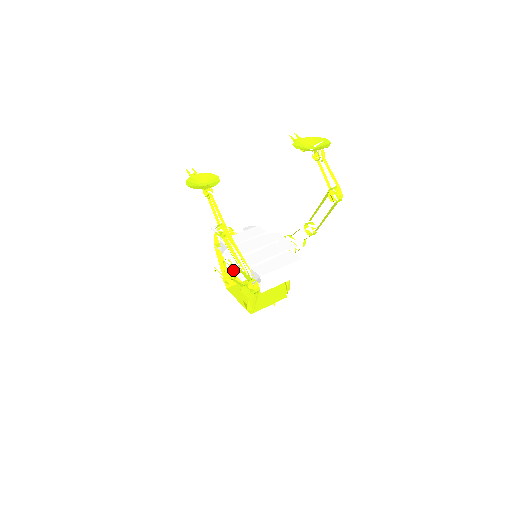
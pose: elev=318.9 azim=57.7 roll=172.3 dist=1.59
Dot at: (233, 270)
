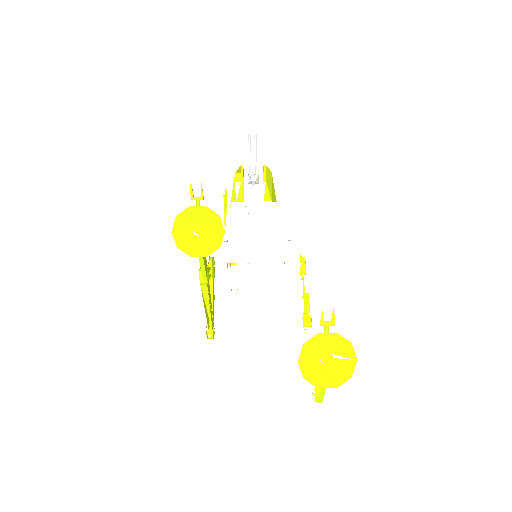
Dot at: (210, 281)
